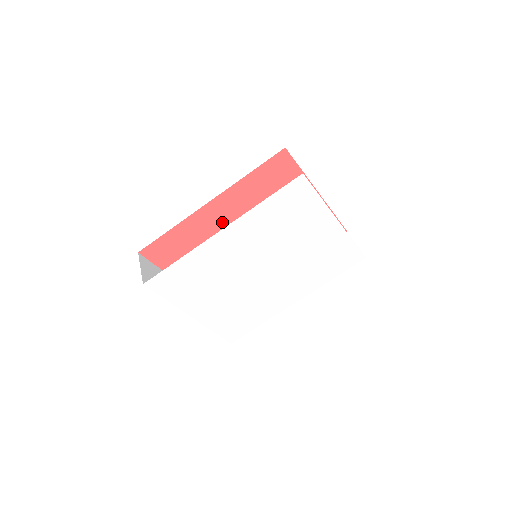
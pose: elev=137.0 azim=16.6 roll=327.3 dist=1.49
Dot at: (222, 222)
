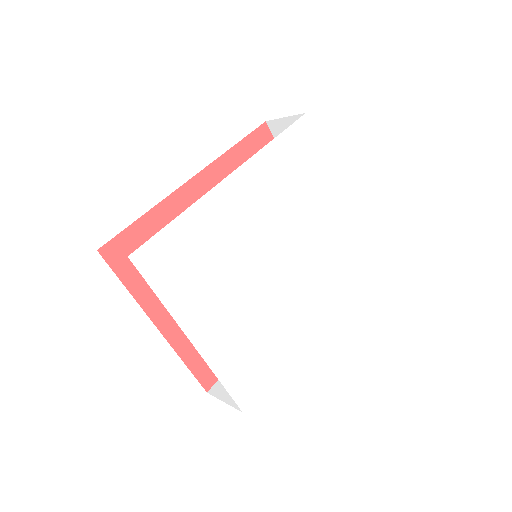
Dot at: occluded
